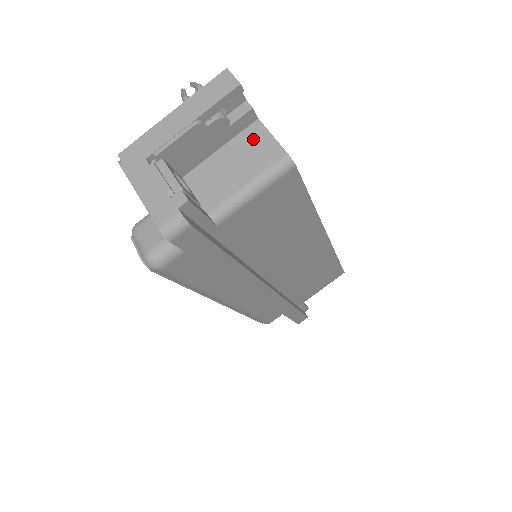
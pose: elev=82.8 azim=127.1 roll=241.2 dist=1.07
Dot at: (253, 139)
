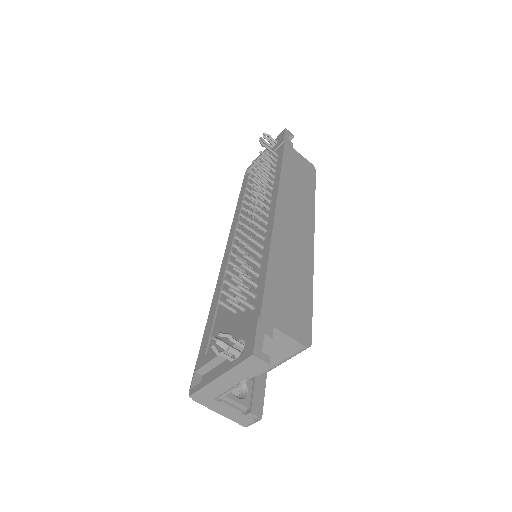
Dot at: (274, 339)
